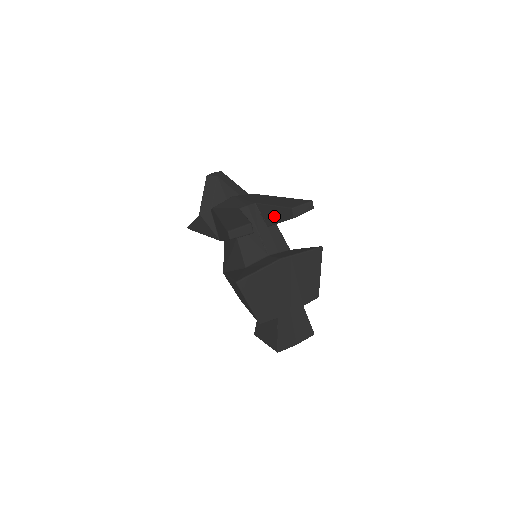
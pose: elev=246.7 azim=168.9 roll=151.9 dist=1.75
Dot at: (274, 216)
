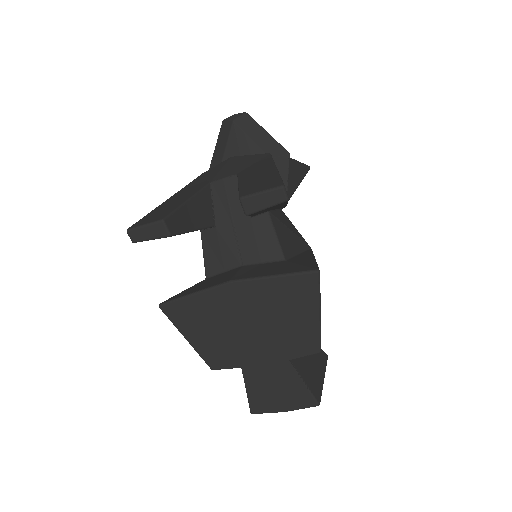
Dot at: occluded
